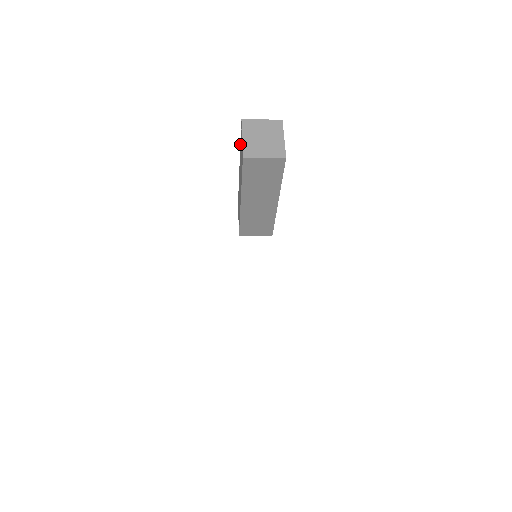
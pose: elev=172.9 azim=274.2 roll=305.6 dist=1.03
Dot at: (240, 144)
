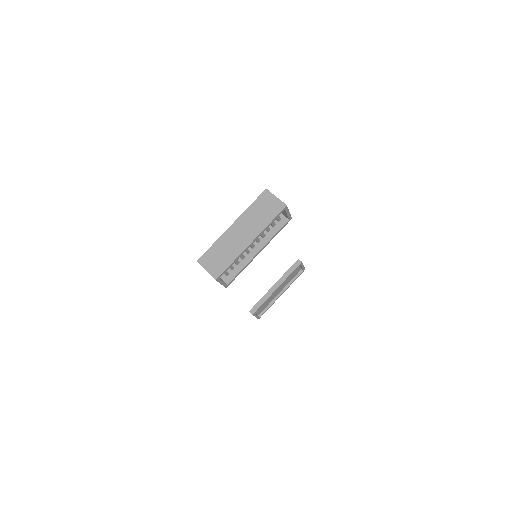
Dot at: (213, 244)
